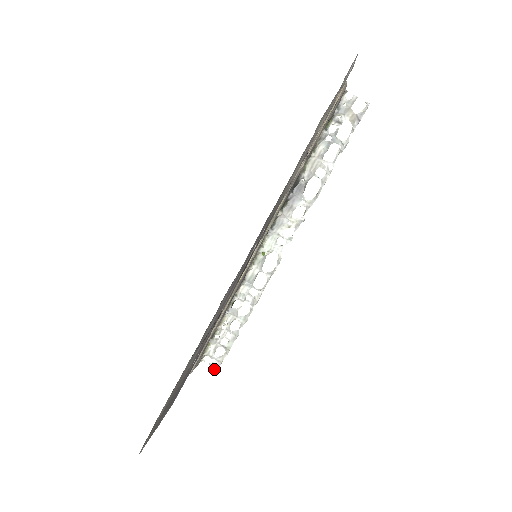
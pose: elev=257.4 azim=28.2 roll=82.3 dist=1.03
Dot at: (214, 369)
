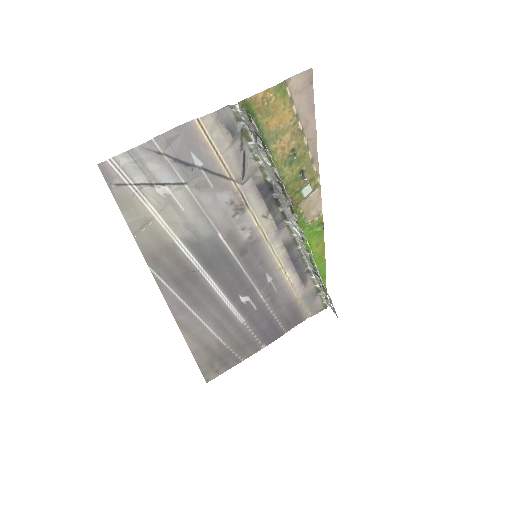
Dot at: (336, 315)
